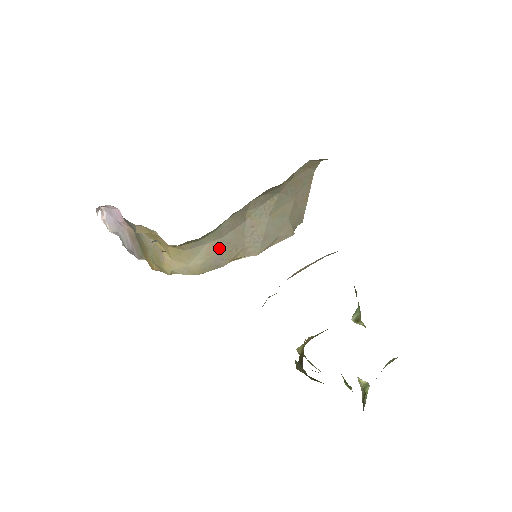
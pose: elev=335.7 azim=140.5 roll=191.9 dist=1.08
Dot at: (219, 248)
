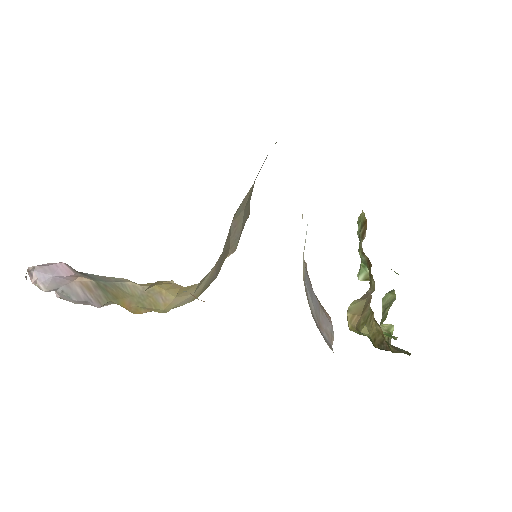
Dot at: (218, 263)
